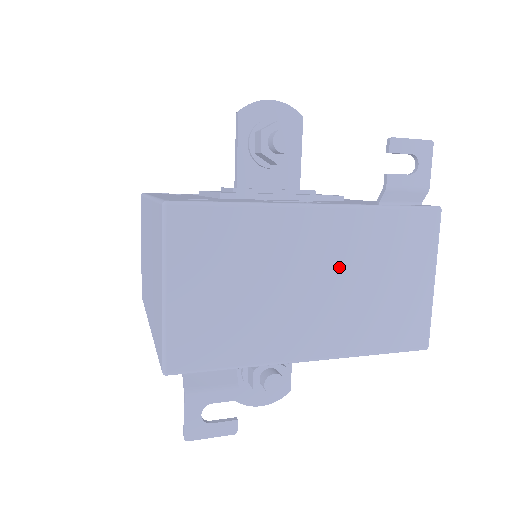
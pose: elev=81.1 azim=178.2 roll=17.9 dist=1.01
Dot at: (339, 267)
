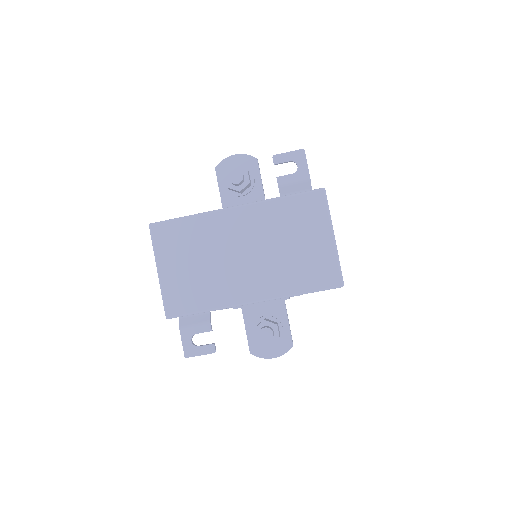
Dot at: (258, 240)
